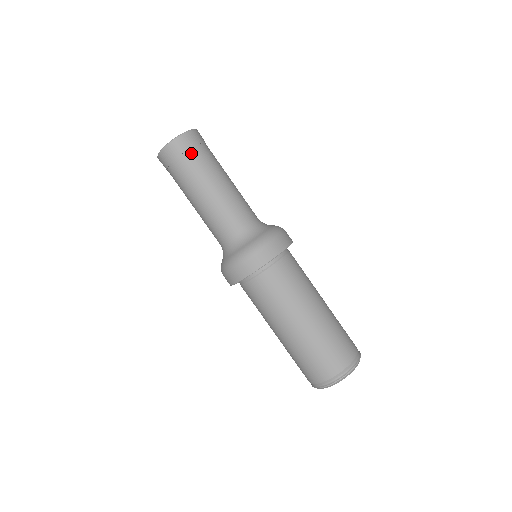
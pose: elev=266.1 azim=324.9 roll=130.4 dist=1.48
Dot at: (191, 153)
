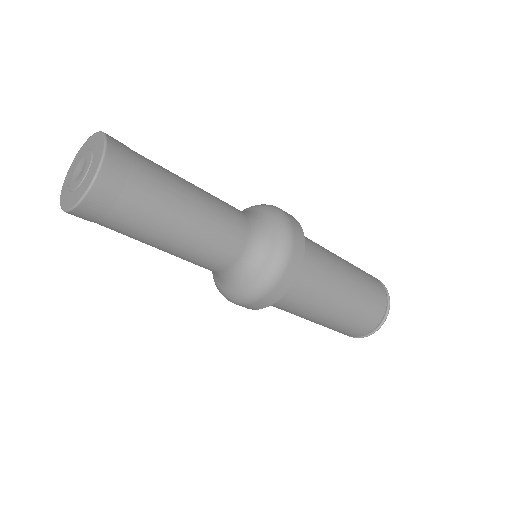
Dot at: (131, 189)
